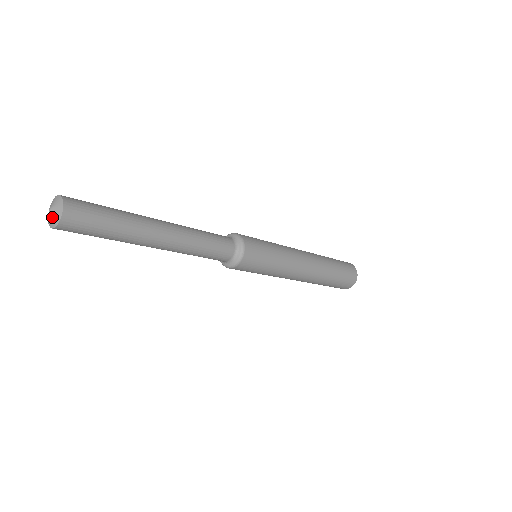
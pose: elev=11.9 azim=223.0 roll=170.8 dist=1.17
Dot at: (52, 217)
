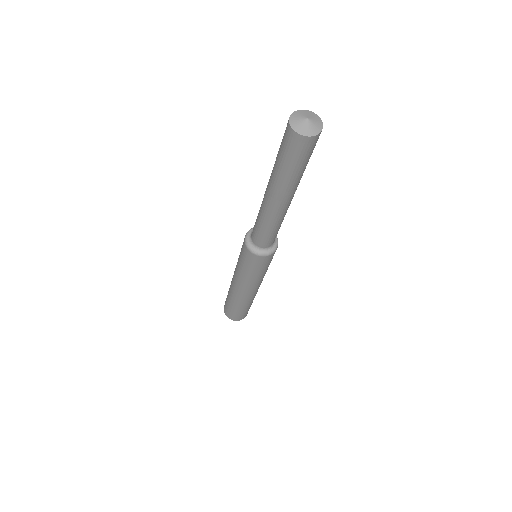
Dot at: (314, 122)
